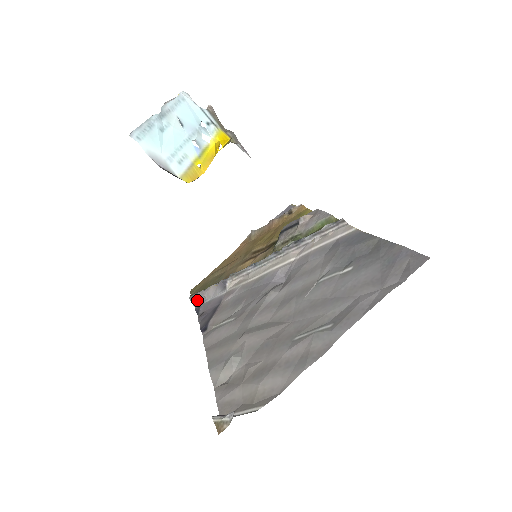
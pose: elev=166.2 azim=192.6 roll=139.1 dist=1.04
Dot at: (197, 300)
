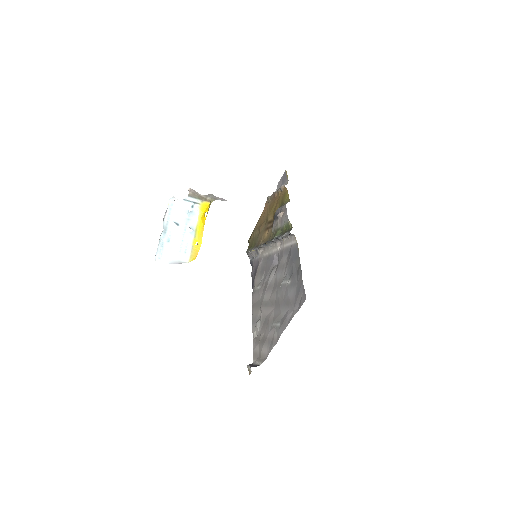
Dot at: (250, 256)
